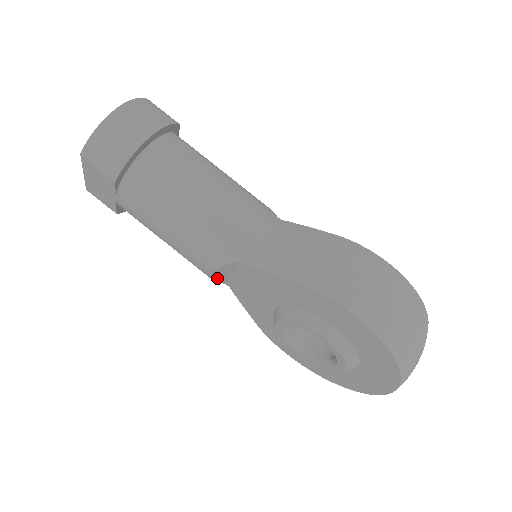
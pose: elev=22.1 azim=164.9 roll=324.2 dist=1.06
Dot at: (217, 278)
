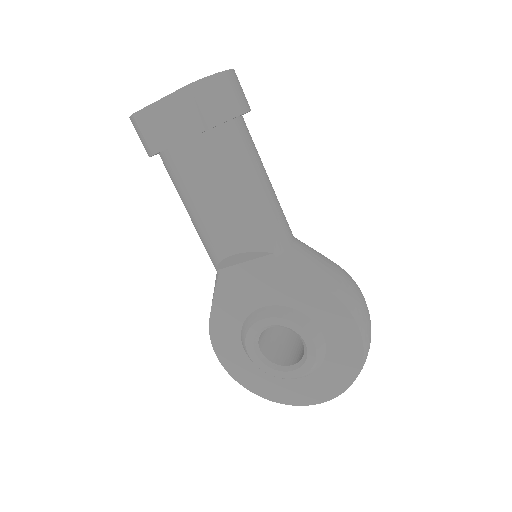
Dot at: (226, 261)
